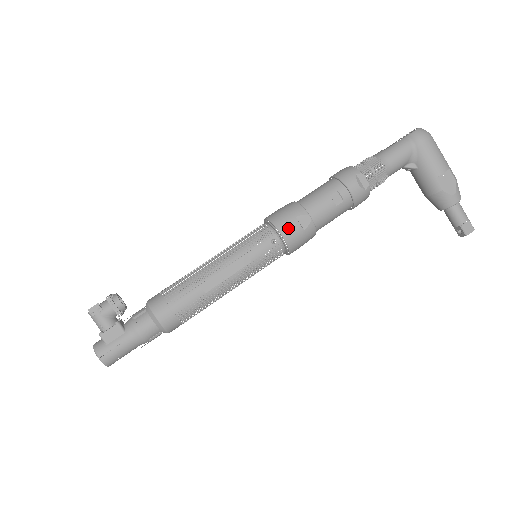
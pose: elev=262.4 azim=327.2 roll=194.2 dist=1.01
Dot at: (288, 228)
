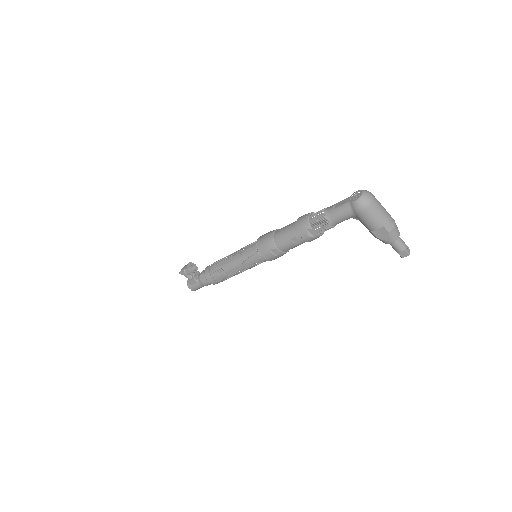
Dot at: (266, 255)
